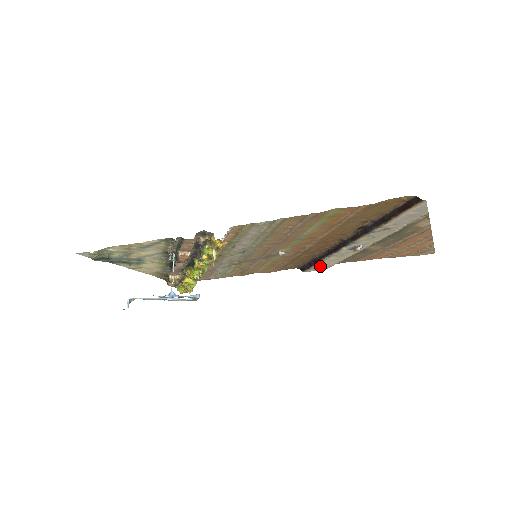
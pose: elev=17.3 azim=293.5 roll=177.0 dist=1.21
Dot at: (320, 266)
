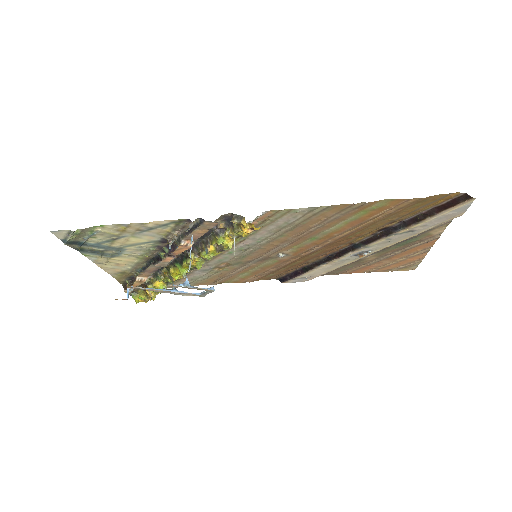
Dot at: (306, 276)
